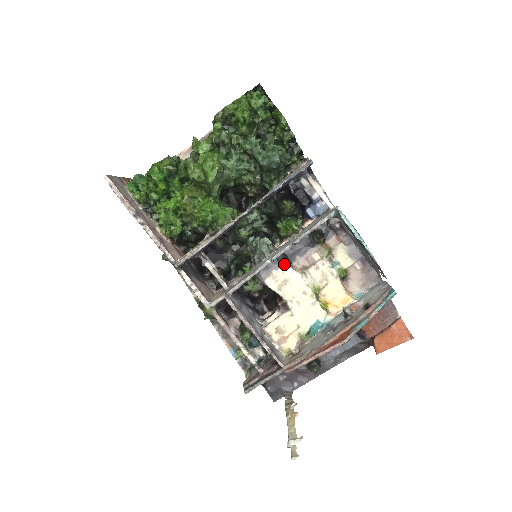
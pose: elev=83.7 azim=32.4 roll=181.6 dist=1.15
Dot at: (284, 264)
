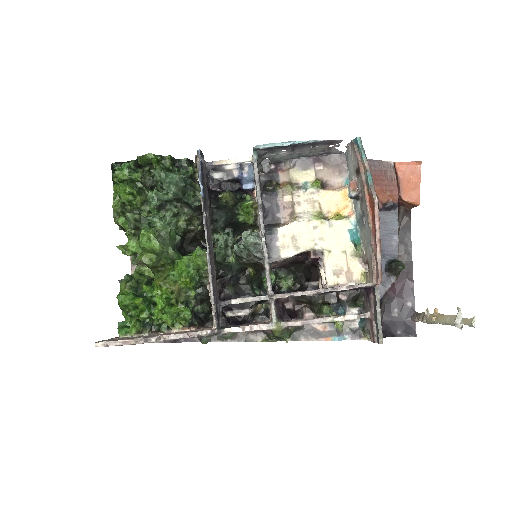
Dot at: (276, 230)
